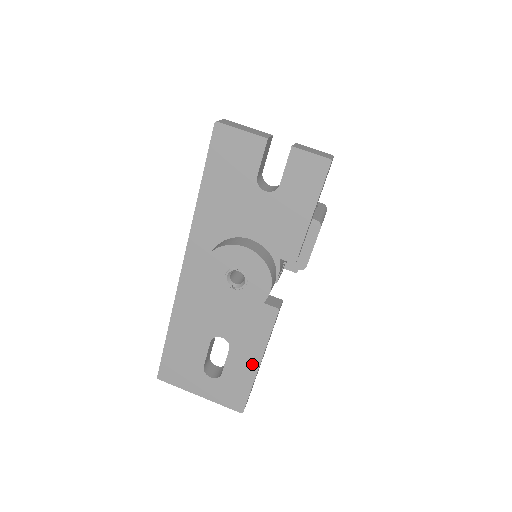
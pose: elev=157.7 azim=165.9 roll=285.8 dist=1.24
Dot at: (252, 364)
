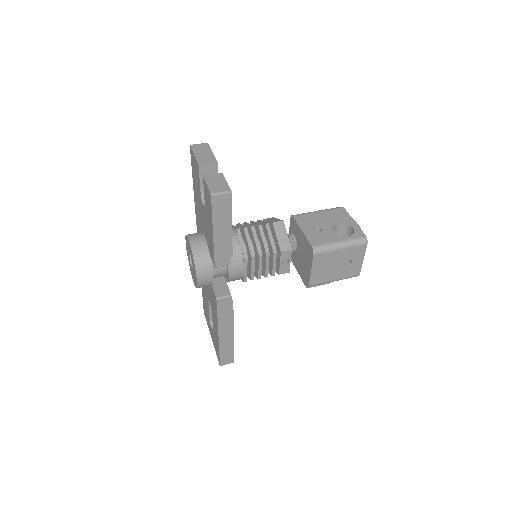
Dot at: (217, 332)
